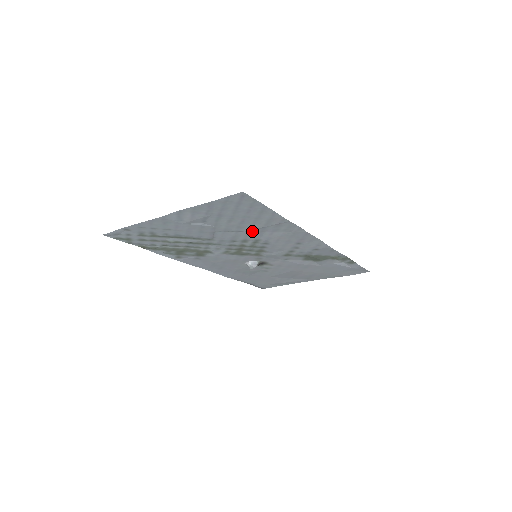
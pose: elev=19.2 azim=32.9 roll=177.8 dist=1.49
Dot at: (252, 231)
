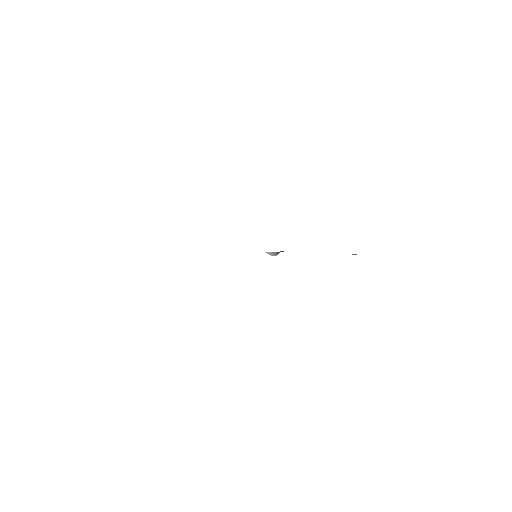
Dot at: occluded
